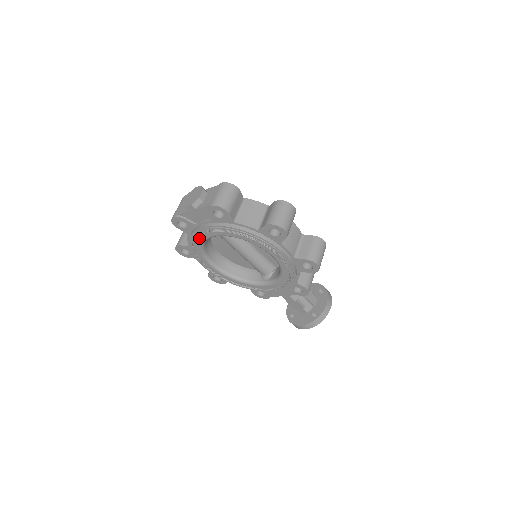
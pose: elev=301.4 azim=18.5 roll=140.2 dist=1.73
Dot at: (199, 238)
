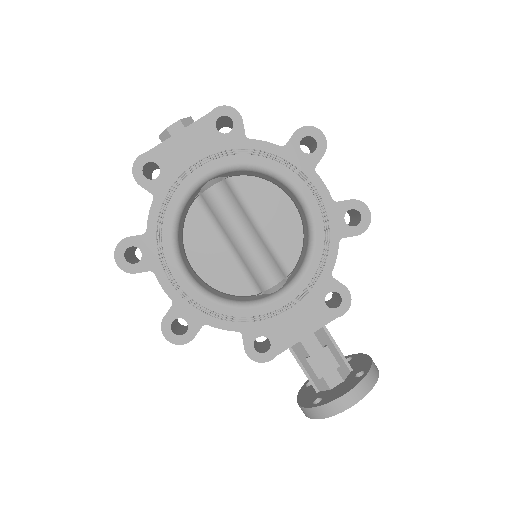
Dot at: (179, 188)
